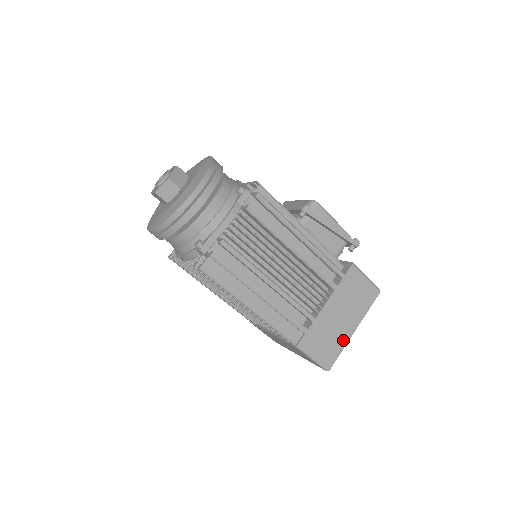
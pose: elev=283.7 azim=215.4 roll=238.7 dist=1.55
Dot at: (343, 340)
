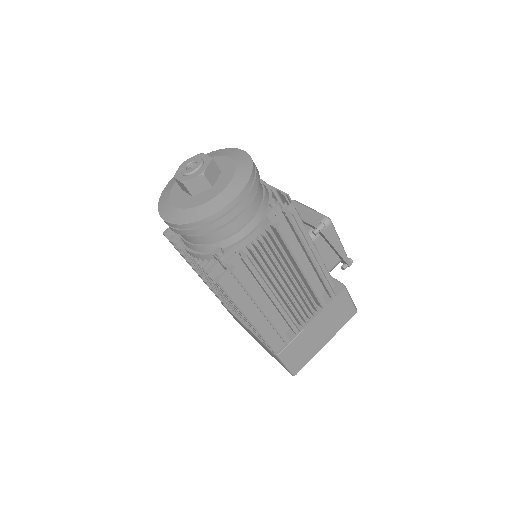
Dot at: (315, 351)
